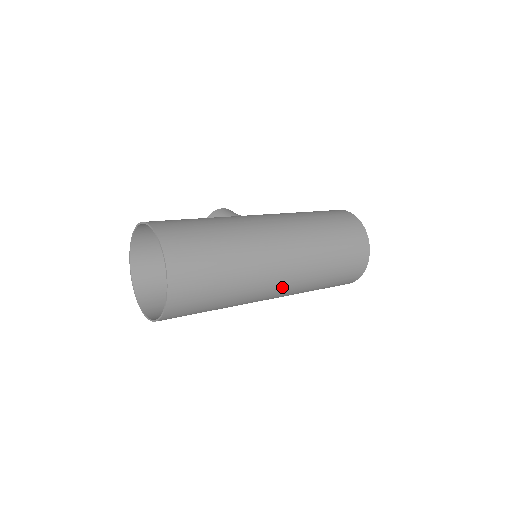
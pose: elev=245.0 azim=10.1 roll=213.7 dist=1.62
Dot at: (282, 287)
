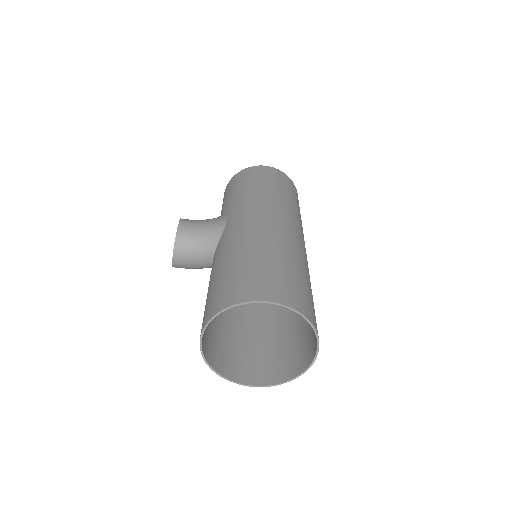
Dot at: occluded
